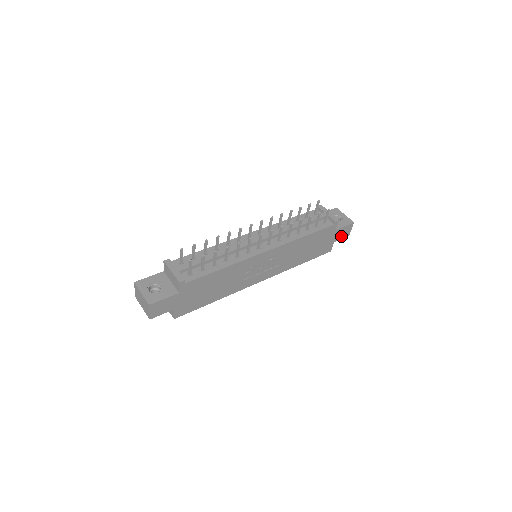
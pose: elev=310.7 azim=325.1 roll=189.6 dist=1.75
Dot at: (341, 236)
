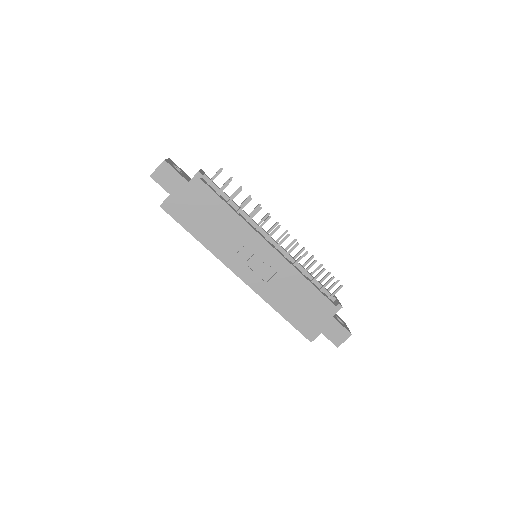
Dot at: (331, 335)
